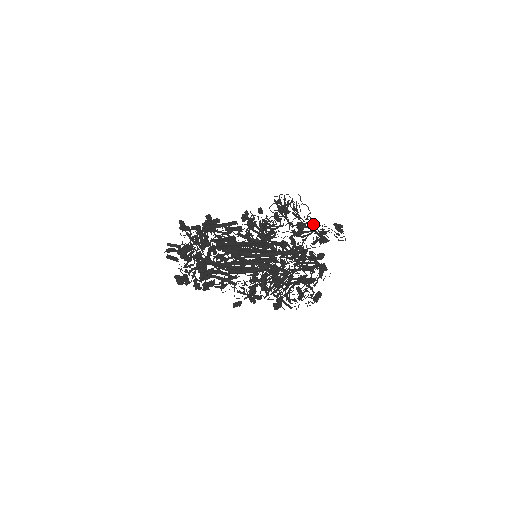
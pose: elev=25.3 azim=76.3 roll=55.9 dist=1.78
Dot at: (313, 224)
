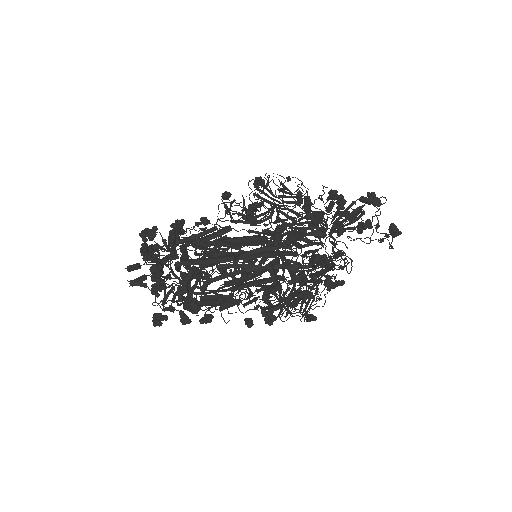
Dot at: (361, 214)
